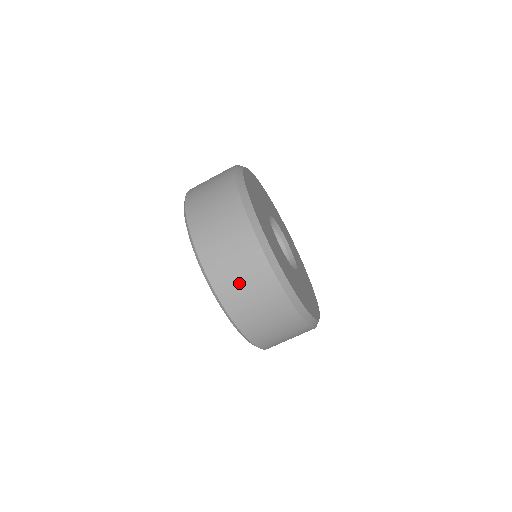
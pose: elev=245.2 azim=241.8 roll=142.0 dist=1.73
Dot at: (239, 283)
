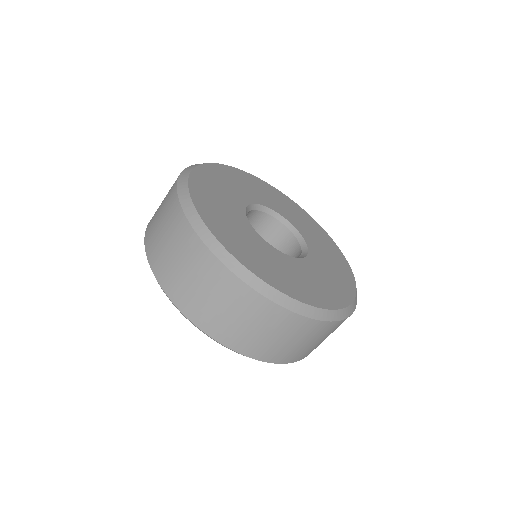
Dot at: (159, 232)
